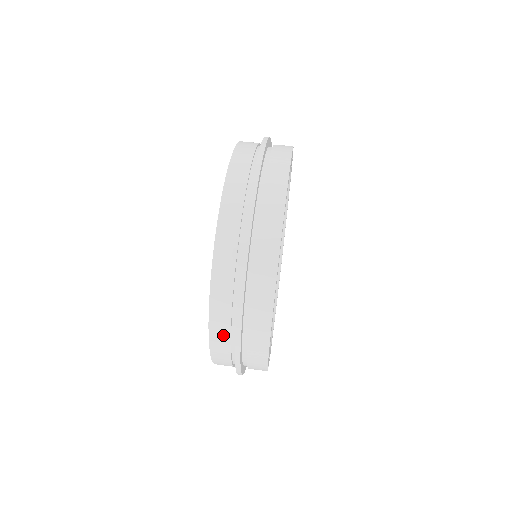
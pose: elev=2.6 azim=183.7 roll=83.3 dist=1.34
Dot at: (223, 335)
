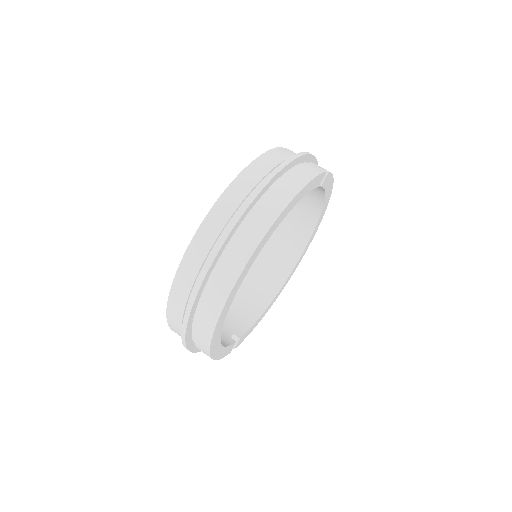
Dot at: (177, 328)
